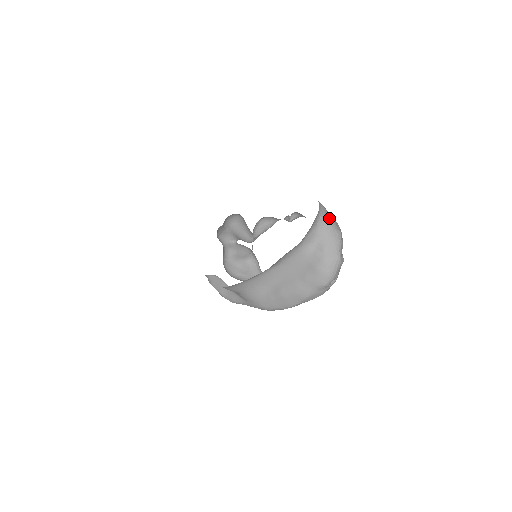
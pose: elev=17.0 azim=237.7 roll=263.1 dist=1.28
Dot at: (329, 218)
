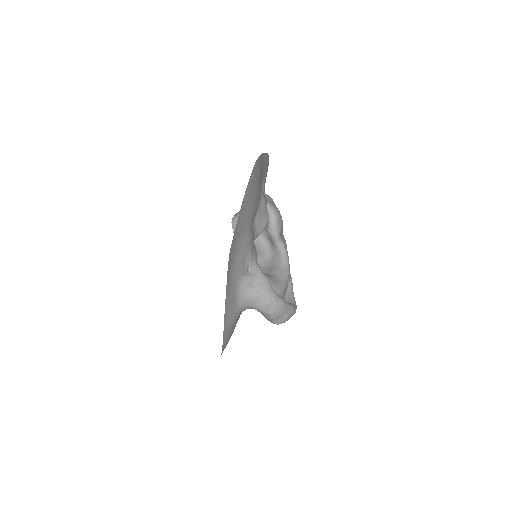
Dot at: (258, 307)
